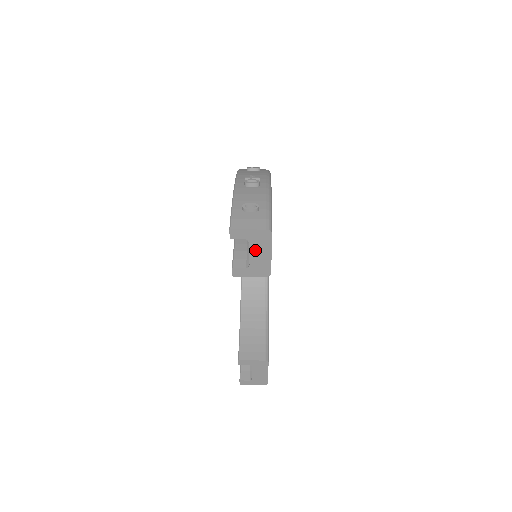
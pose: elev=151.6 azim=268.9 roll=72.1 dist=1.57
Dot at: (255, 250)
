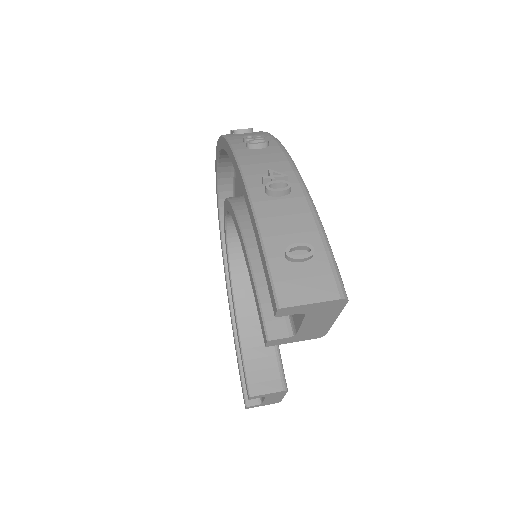
Dot at: (312, 320)
